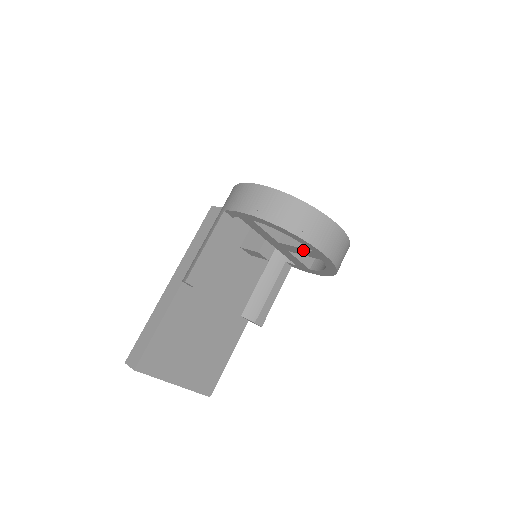
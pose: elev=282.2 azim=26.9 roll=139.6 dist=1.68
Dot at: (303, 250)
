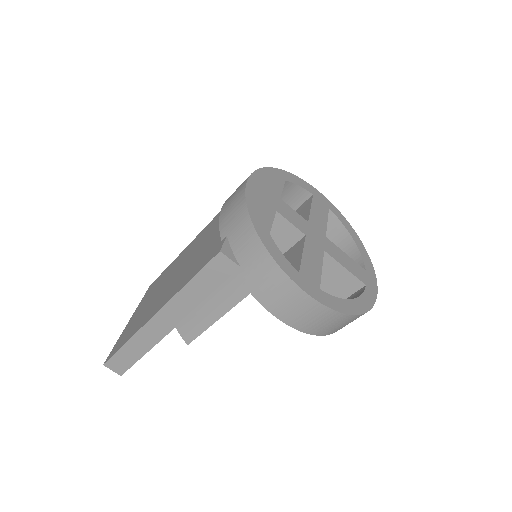
Dot at: (324, 291)
